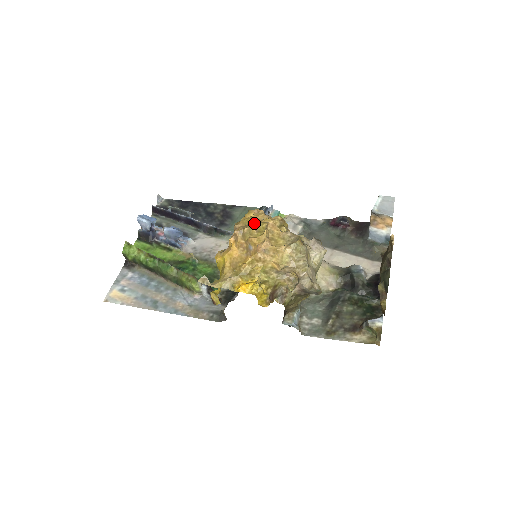
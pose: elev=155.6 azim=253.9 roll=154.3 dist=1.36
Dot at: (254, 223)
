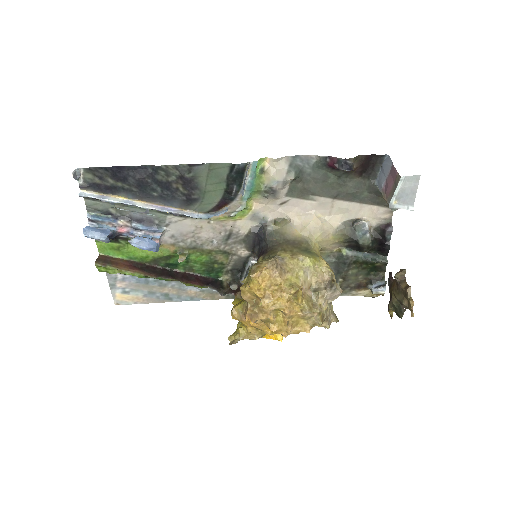
Dot at: (269, 311)
